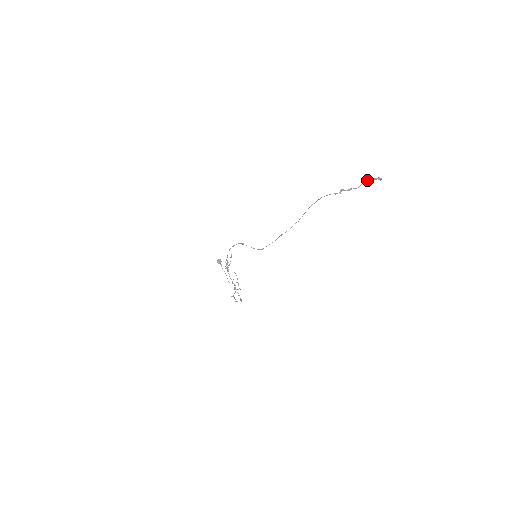
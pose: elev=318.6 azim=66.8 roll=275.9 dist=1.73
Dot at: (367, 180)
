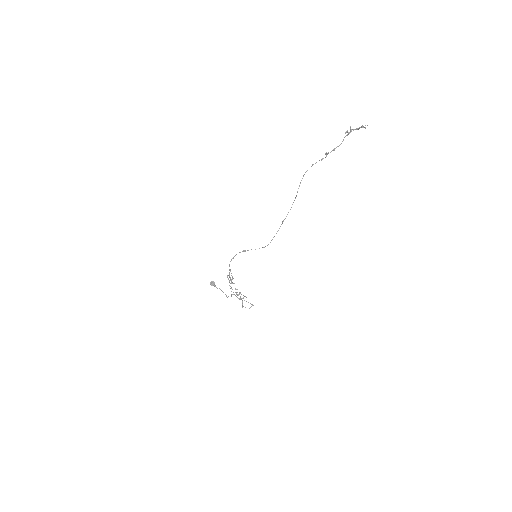
Dot at: occluded
